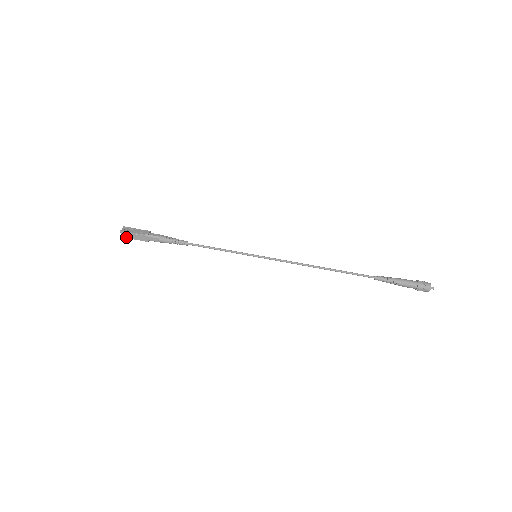
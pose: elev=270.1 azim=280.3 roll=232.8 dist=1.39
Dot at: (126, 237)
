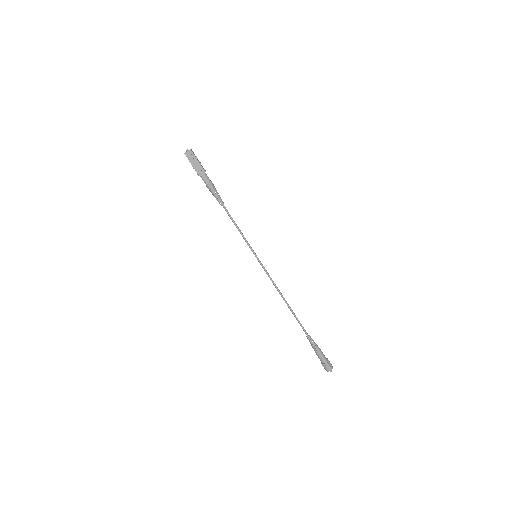
Dot at: (188, 157)
